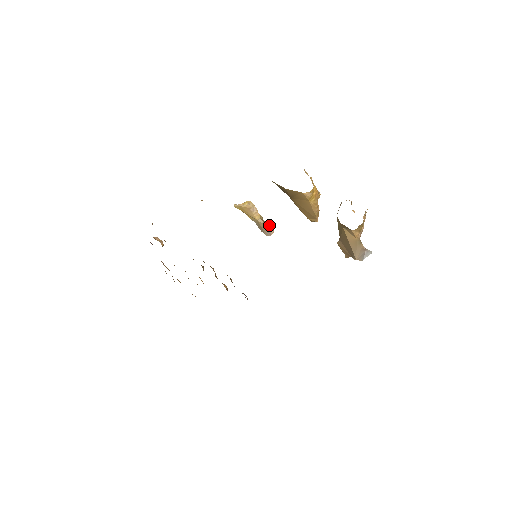
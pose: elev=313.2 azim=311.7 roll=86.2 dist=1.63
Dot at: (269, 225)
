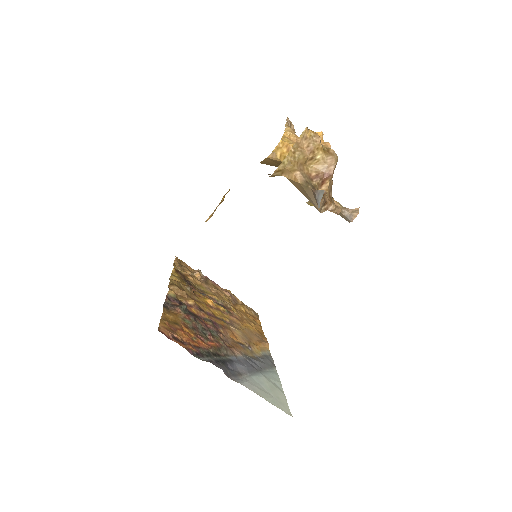
Dot at: (356, 208)
